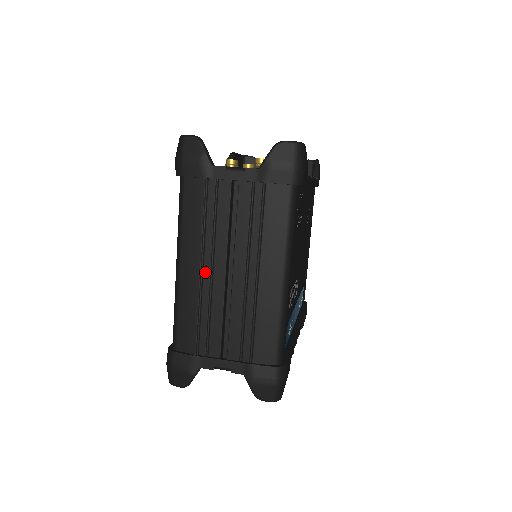
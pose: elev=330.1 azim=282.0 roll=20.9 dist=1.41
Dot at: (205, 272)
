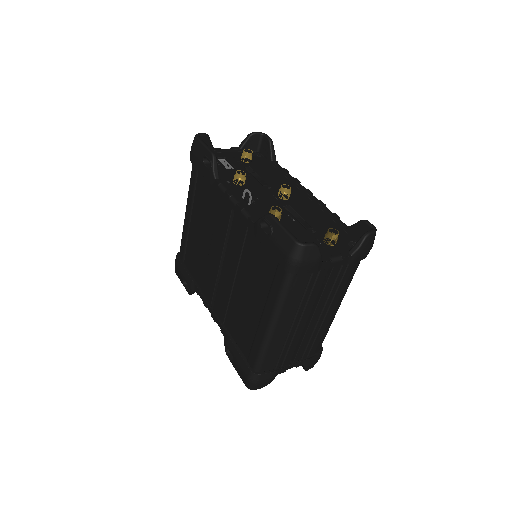
Dot at: (295, 324)
